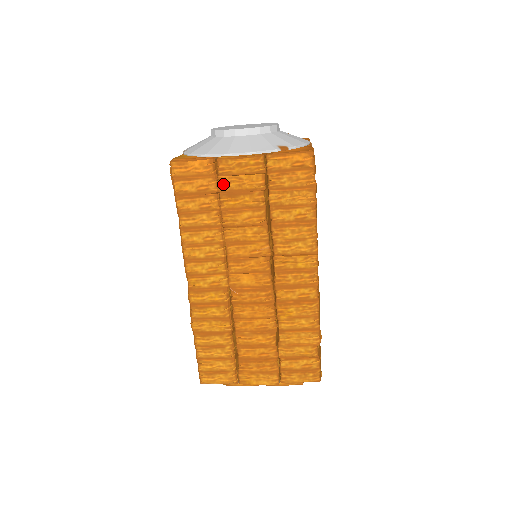
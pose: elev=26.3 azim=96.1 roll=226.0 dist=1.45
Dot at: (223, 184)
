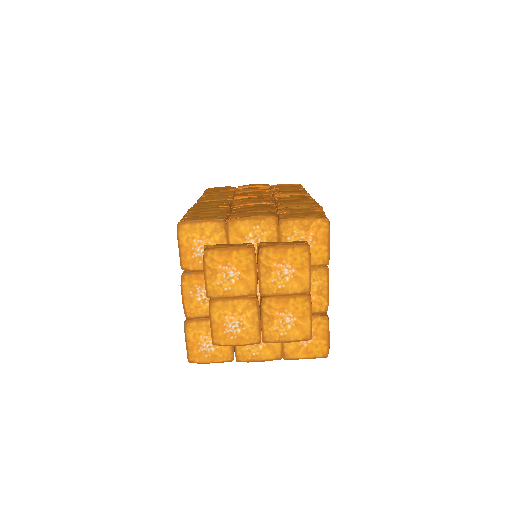
Dot at: occluded
